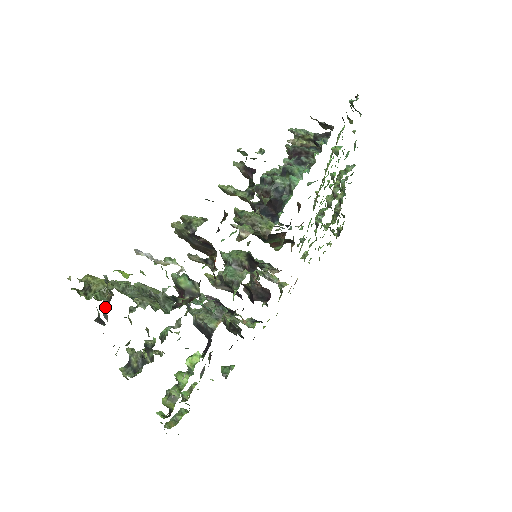
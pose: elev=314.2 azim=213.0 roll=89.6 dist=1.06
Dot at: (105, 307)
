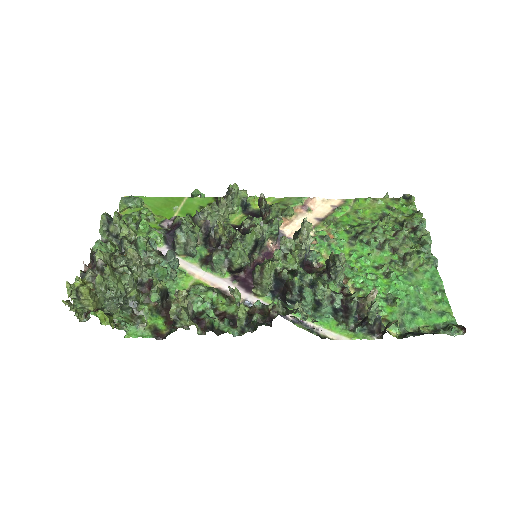
Dot at: (96, 264)
